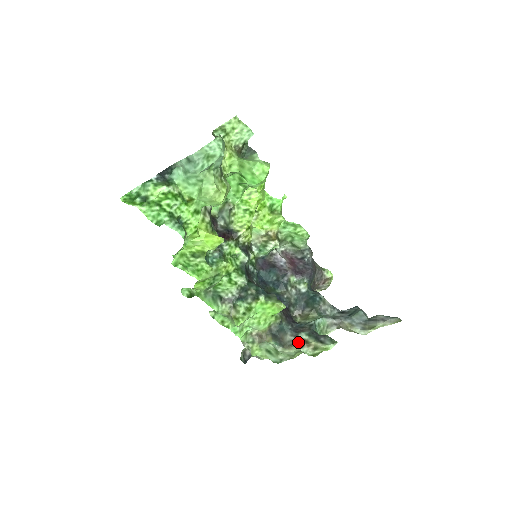
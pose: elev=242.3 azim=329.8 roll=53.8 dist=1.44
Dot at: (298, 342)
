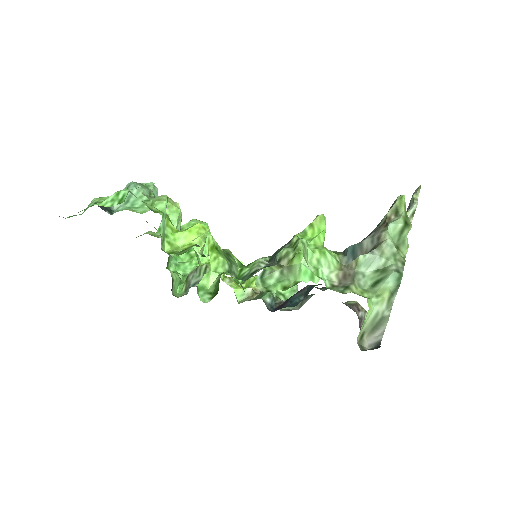
Dot at: (378, 230)
